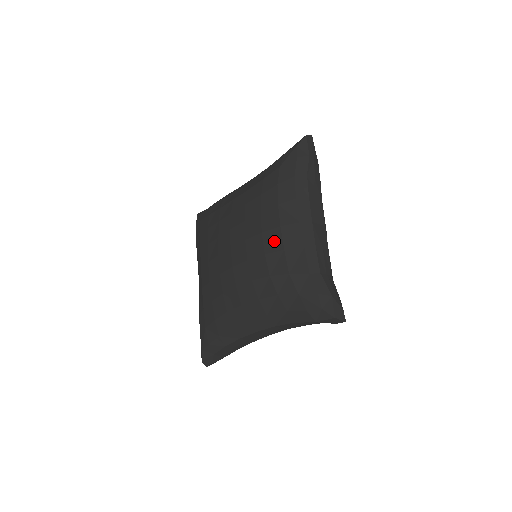
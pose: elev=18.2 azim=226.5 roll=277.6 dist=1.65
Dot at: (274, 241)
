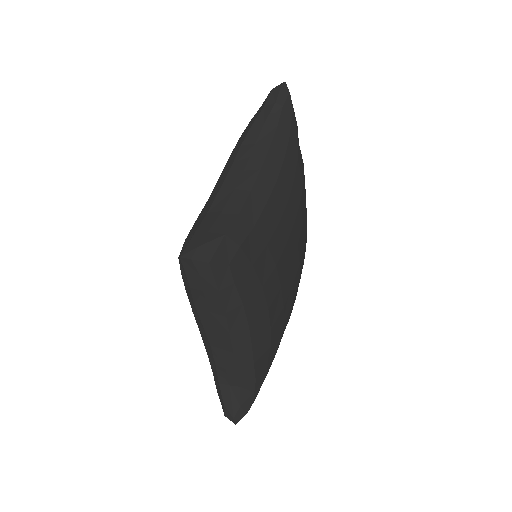
Dot at: occluded
